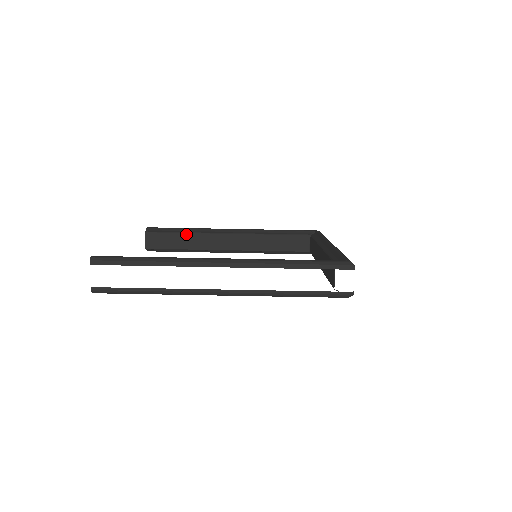
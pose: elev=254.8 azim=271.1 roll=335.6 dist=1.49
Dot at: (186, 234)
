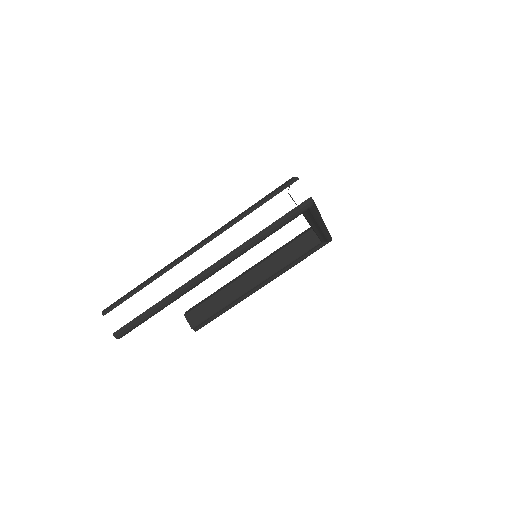
Dot at: (215, 295)
